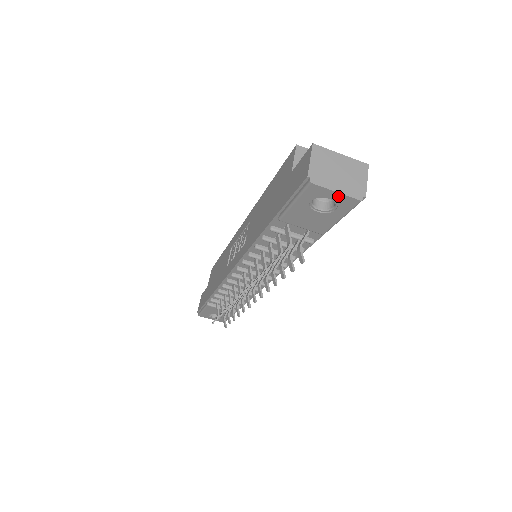
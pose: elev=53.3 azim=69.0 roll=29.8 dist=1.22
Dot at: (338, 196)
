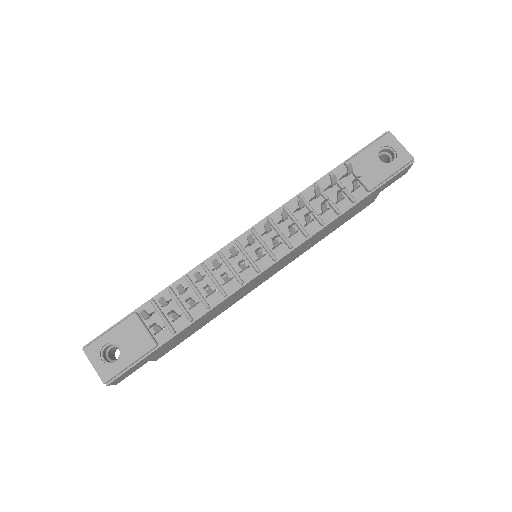
Dot at: (401, 149)
